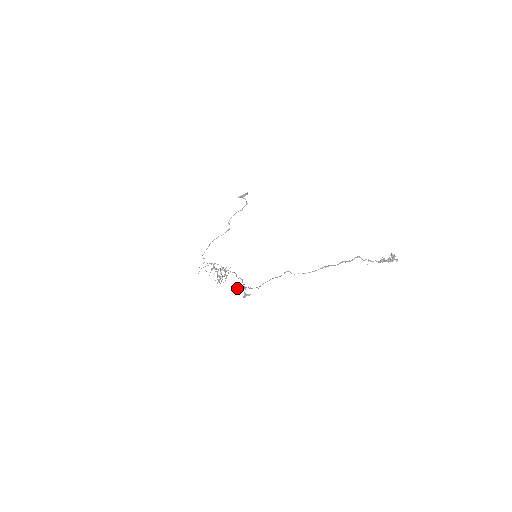
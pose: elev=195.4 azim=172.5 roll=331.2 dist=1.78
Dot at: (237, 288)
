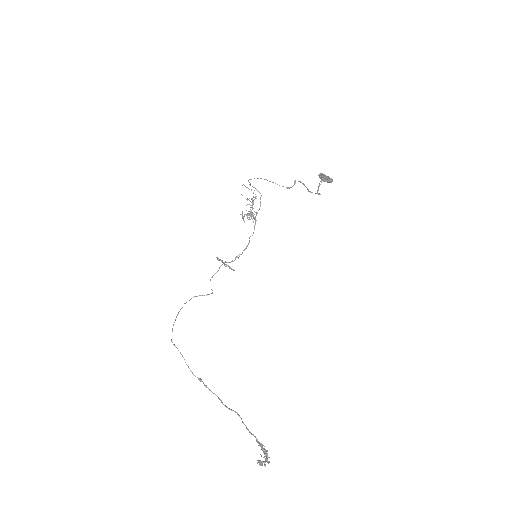
Dot at: (216, 257)
